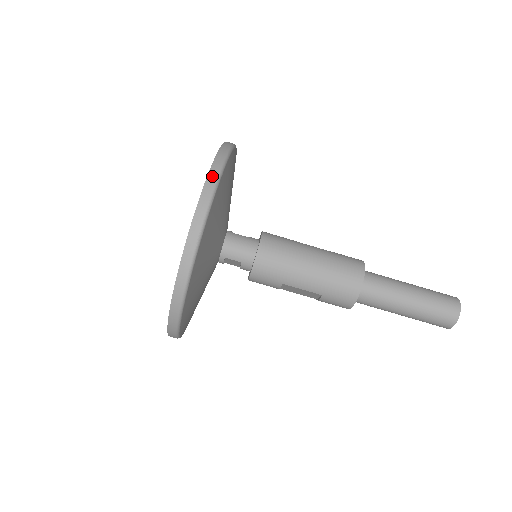
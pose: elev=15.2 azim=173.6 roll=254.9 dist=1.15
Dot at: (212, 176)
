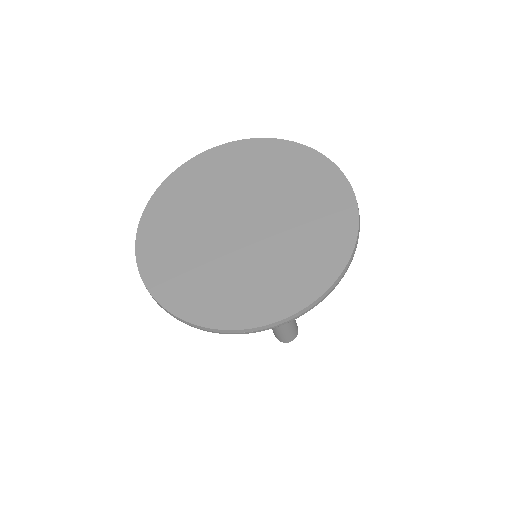
Dot at: occluded
